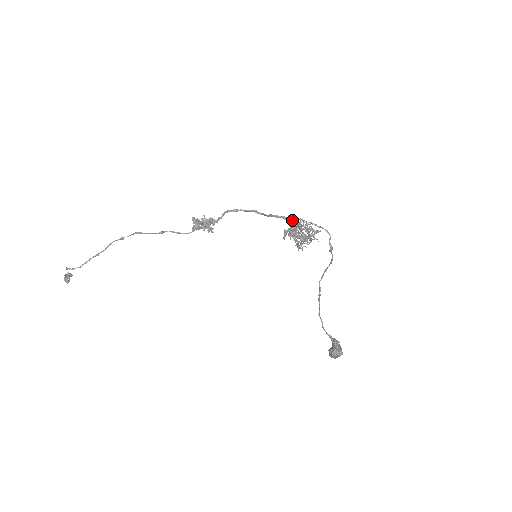
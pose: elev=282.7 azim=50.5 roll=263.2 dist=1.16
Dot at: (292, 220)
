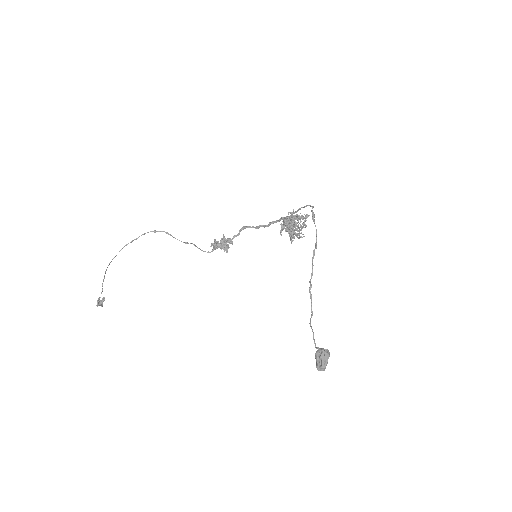
Dot at: occluded
